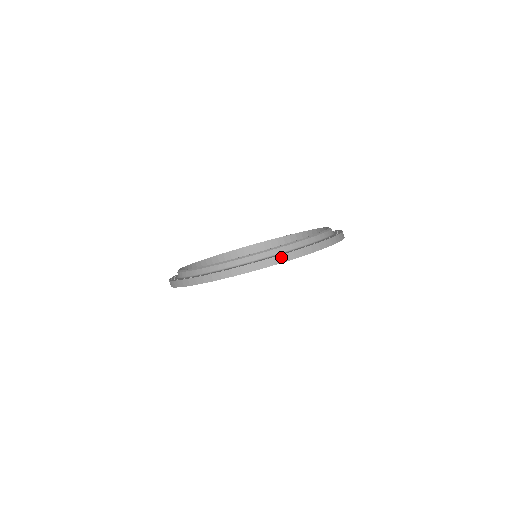
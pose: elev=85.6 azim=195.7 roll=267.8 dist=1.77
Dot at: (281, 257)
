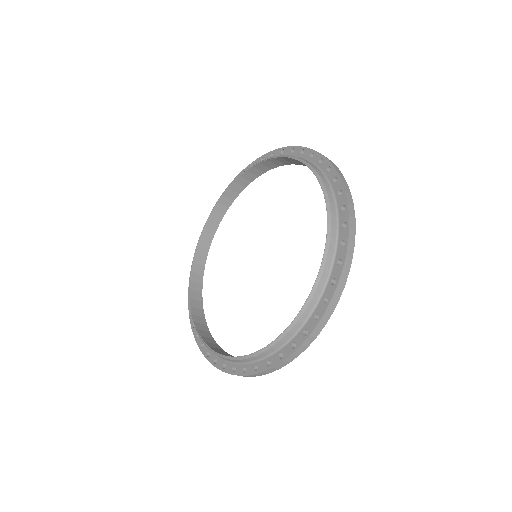
Dot at: (246, 376)
